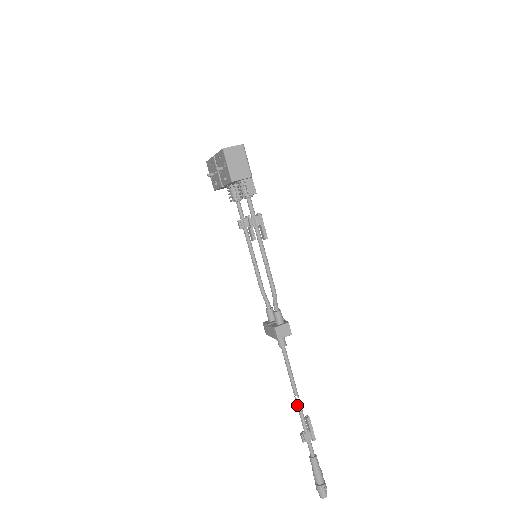
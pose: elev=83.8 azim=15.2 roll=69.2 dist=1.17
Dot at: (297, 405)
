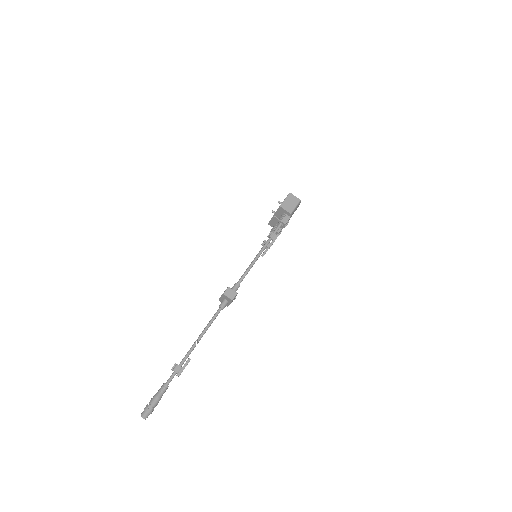
Dot at: (192, 345)
